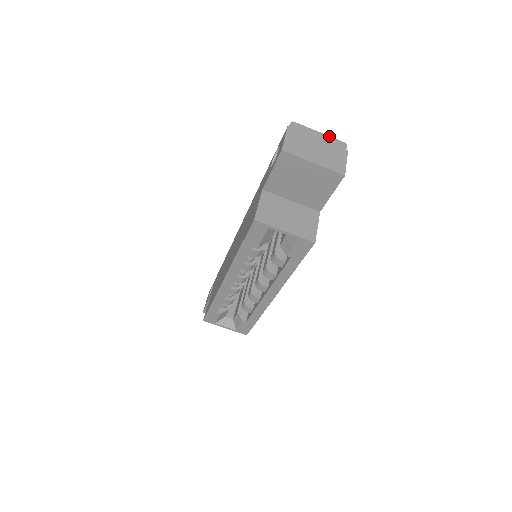
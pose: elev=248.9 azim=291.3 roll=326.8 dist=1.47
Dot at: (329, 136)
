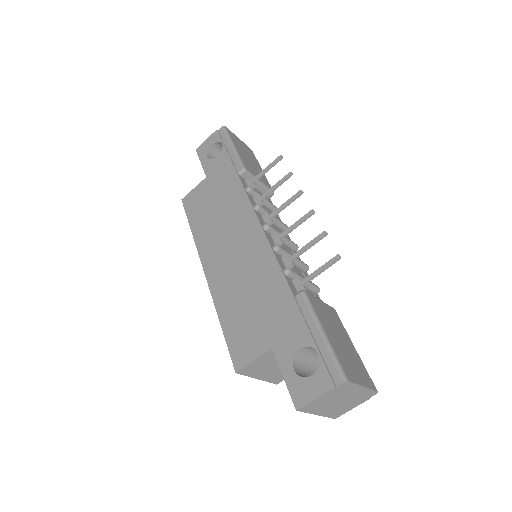
Dot at: (370, 389)
